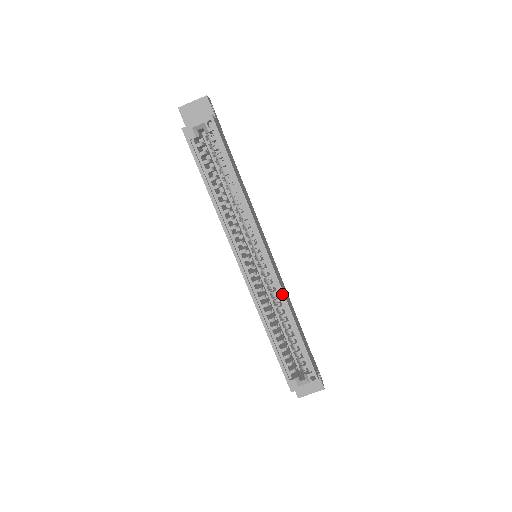
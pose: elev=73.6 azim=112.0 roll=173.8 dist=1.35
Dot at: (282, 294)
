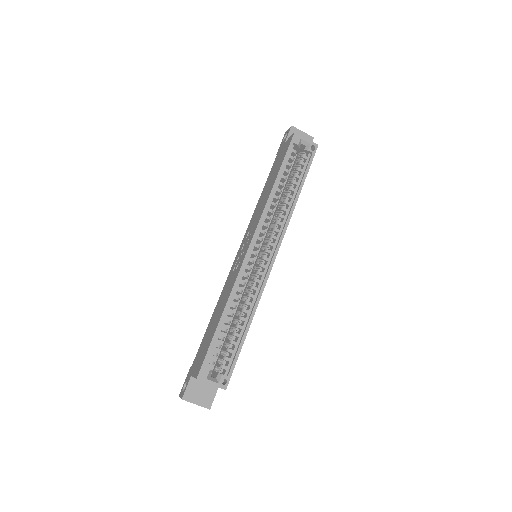
Dot at: (261, 293)
